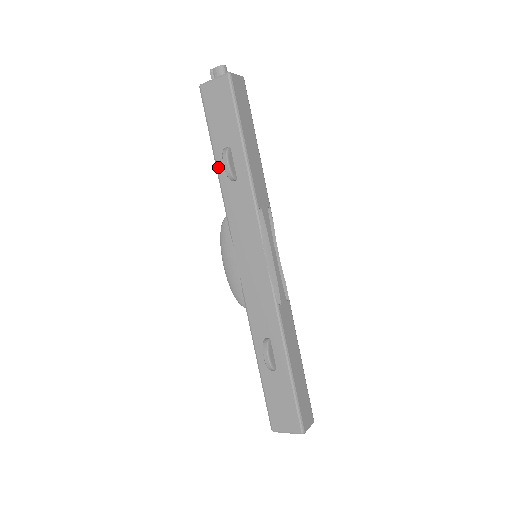
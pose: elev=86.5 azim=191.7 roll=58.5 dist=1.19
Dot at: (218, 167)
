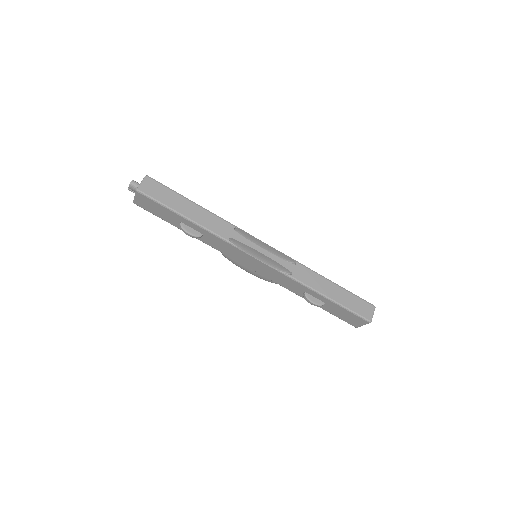
Dot at: occluded
